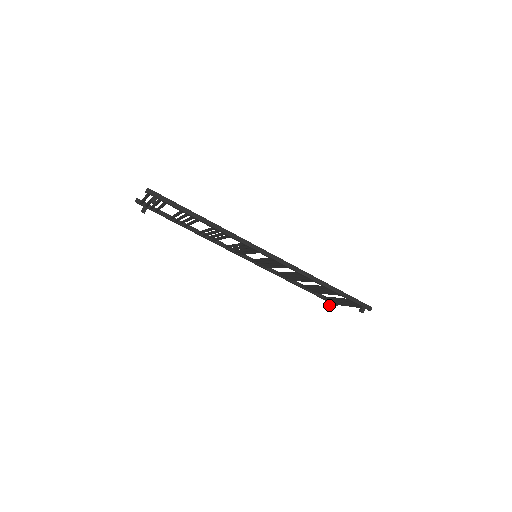
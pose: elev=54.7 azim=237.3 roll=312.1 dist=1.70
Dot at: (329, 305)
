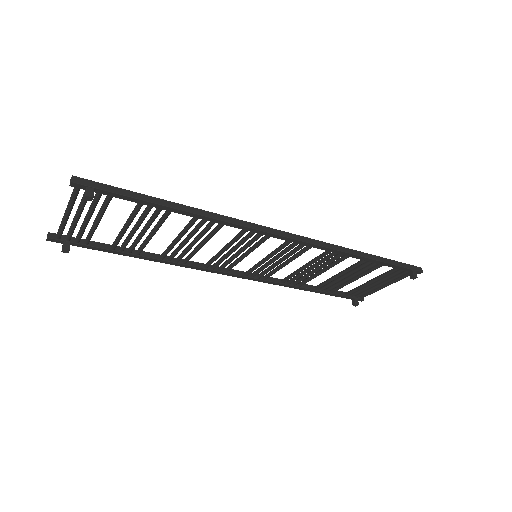
Dot at: (355, 302)
